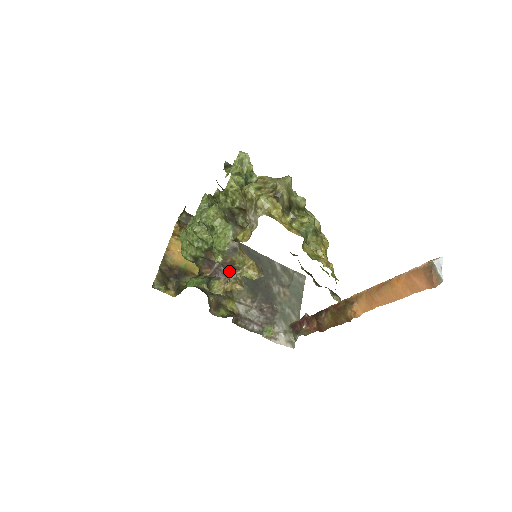
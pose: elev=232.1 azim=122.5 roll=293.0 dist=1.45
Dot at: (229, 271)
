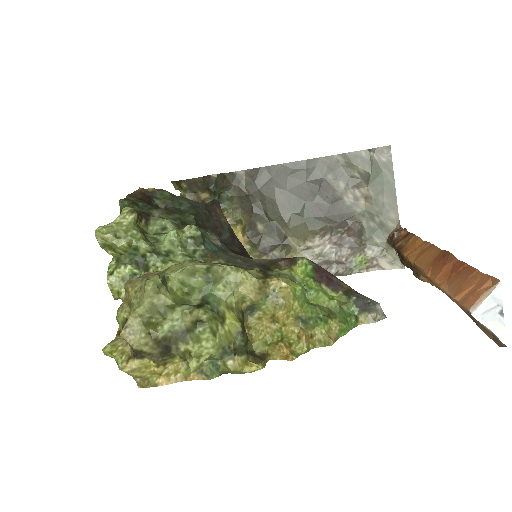
Dot at: occluded
